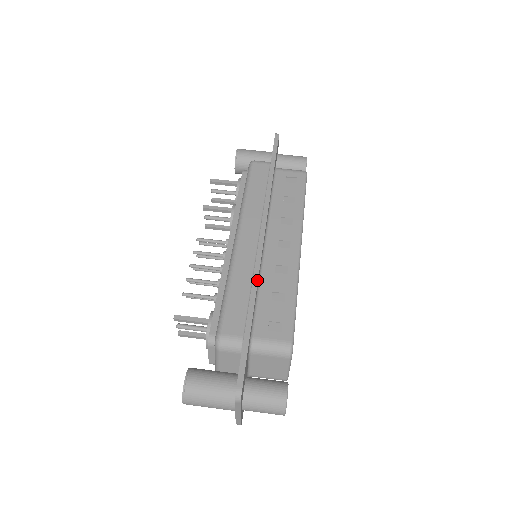
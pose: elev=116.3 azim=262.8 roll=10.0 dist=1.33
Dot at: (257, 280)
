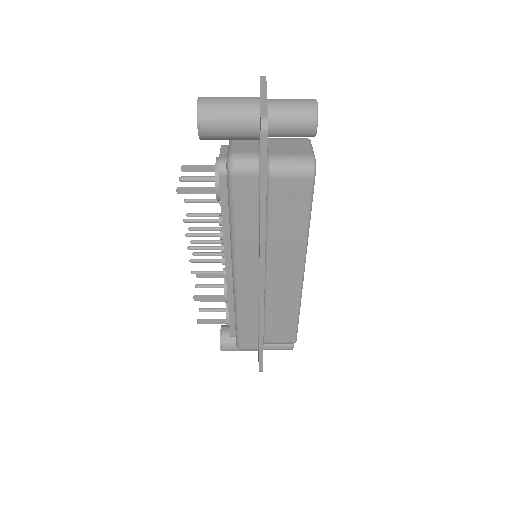
Dot at: occluded
